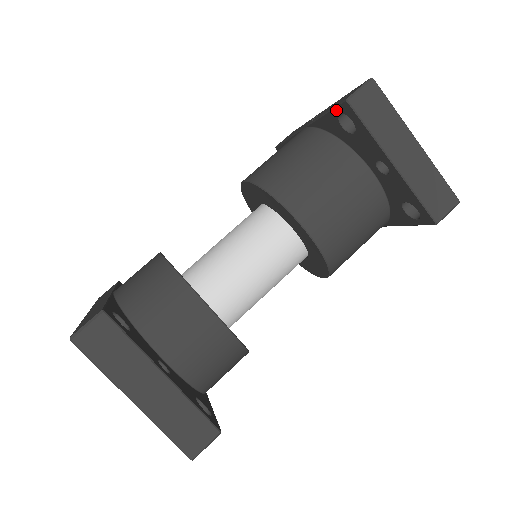
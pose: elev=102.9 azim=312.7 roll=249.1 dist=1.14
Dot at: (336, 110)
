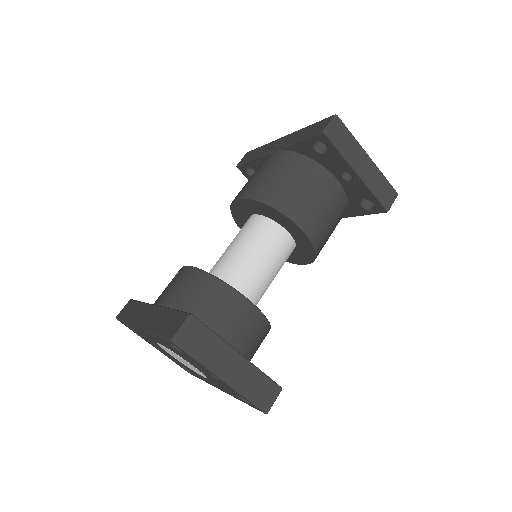
Dot at: (312, 139)
